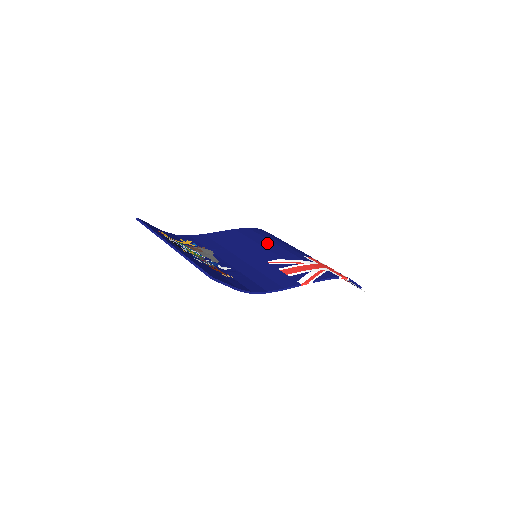
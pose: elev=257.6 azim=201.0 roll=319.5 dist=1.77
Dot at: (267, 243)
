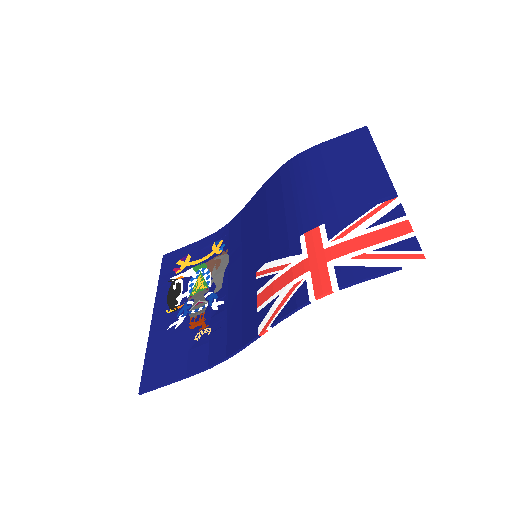
Dot at: (276, 212)
